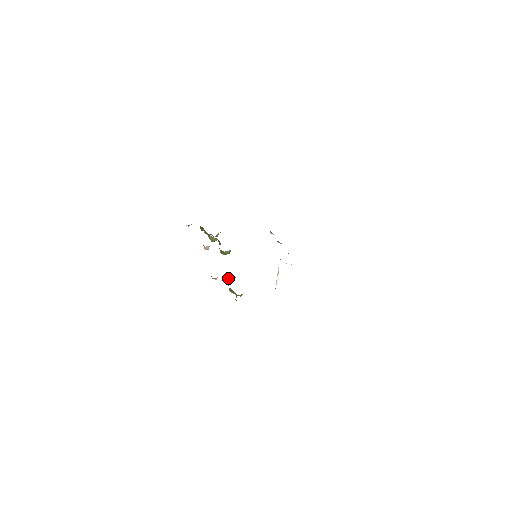
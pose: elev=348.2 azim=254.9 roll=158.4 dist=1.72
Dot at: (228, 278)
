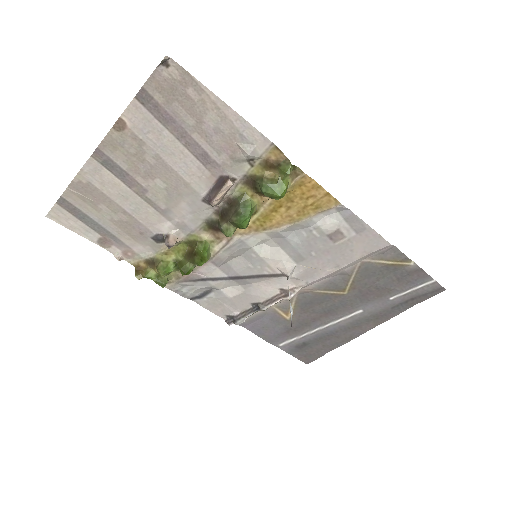
Dot at: (244, 204)
